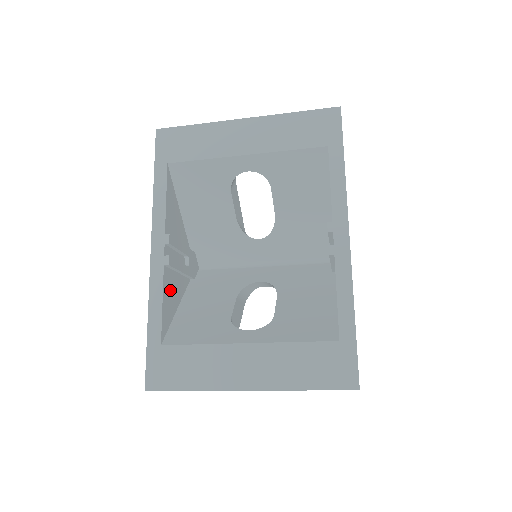
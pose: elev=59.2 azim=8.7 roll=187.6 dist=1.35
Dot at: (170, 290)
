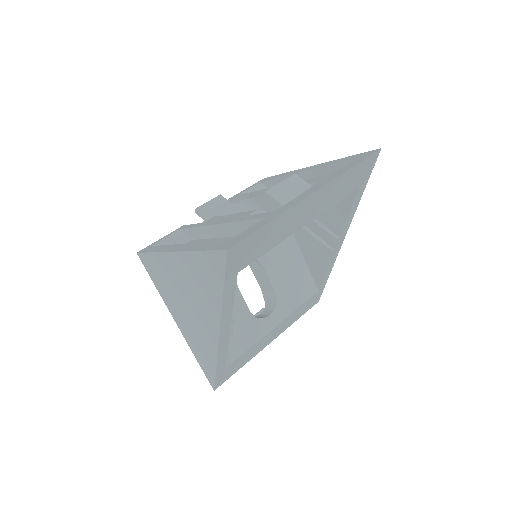
Dot at: occluded
